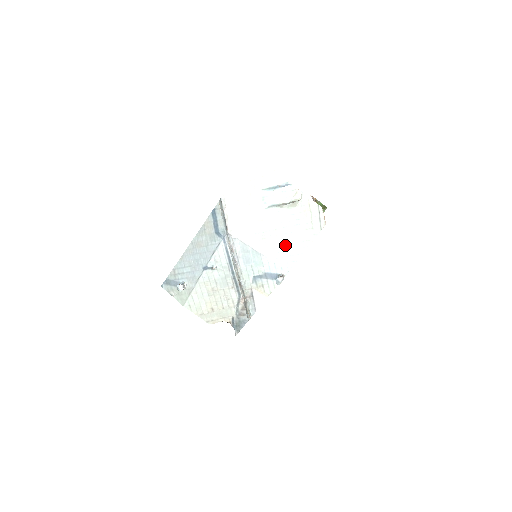
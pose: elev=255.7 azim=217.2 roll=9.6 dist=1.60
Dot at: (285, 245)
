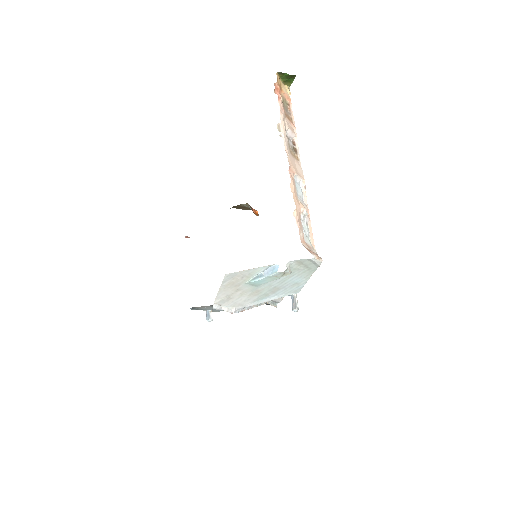
Dot at: (288, 287)
